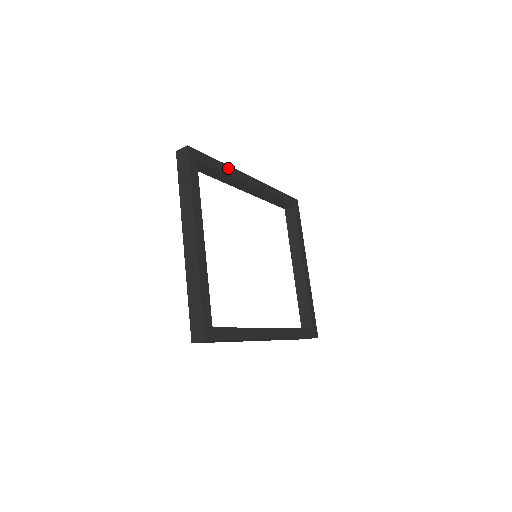
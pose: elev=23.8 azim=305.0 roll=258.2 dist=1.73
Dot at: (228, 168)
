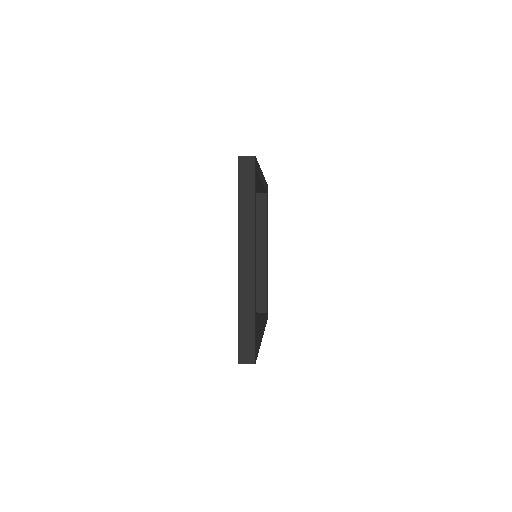
Dot at: (260, 170)
